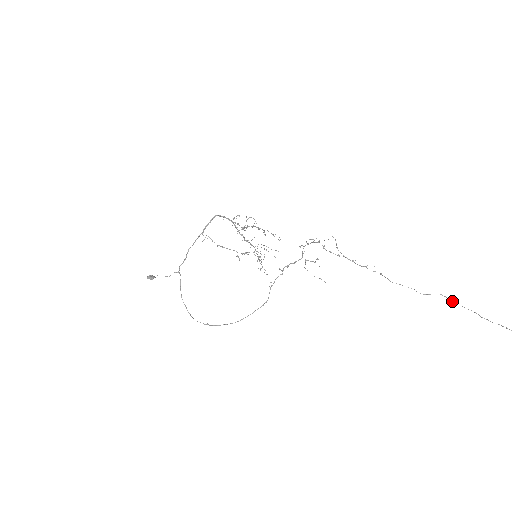
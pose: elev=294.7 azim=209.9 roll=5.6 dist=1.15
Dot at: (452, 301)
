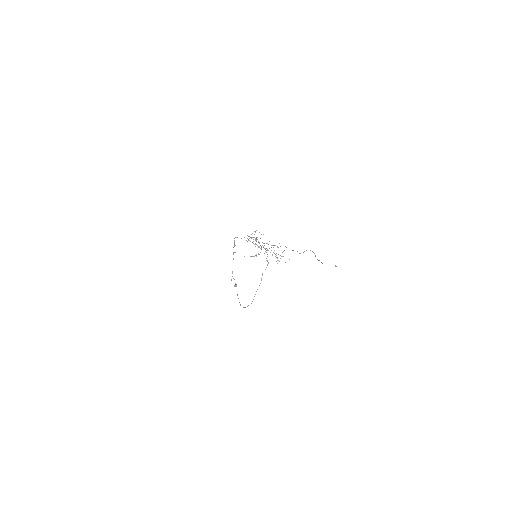
Dot at: occluded
